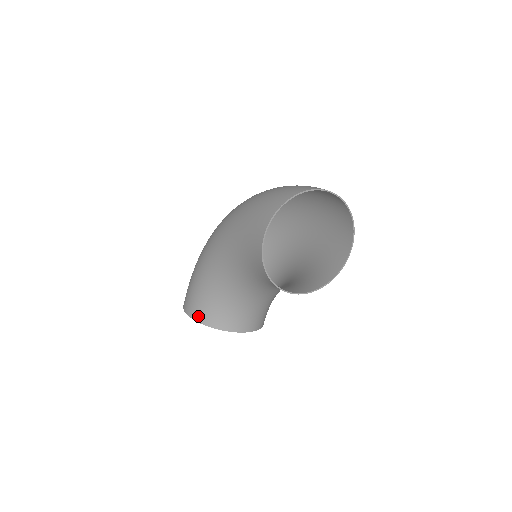
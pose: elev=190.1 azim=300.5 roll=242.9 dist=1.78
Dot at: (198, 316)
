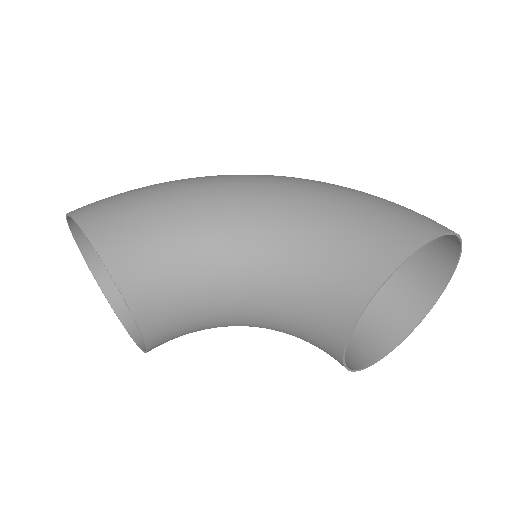
Dot at: (112, 251)
